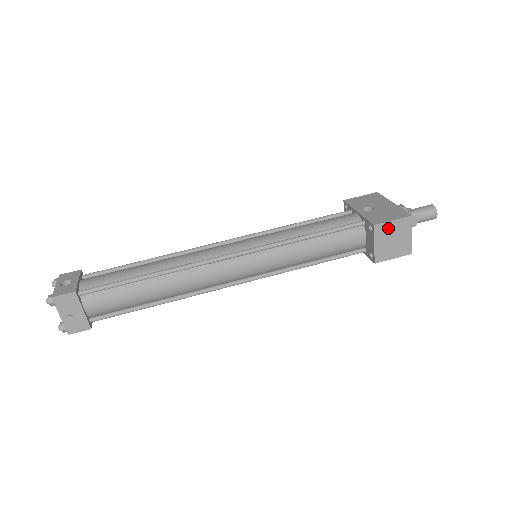
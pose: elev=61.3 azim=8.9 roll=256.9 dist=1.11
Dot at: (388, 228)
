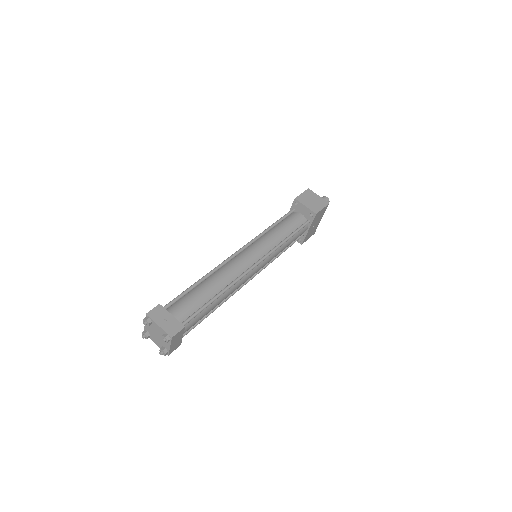
Dot at: (303, 197)
